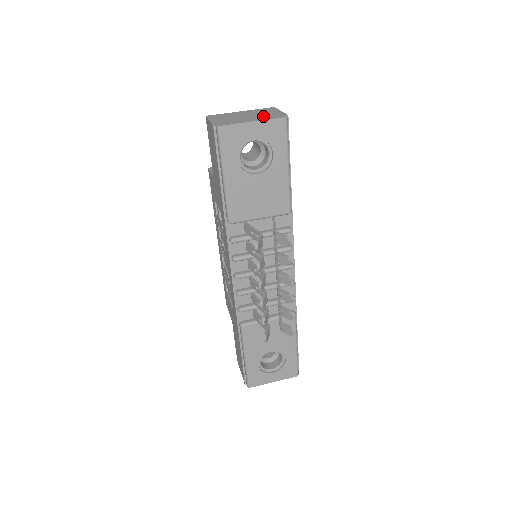
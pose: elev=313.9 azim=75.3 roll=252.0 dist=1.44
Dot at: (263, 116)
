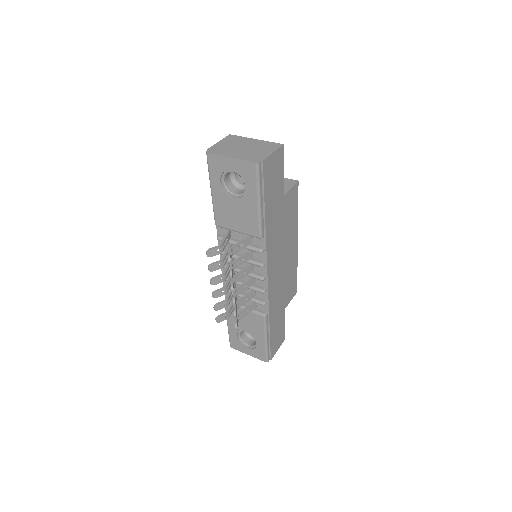
Dot at: (249, 154)
